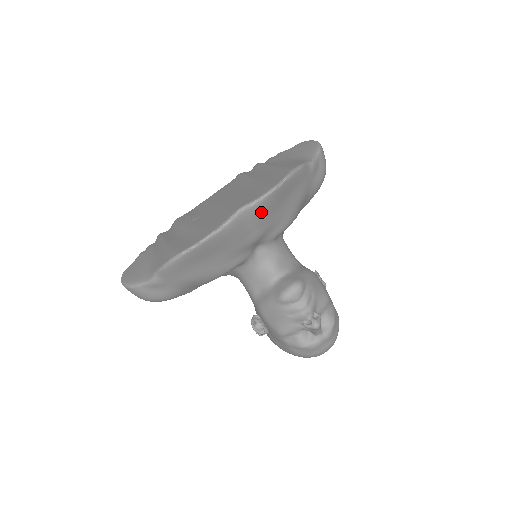
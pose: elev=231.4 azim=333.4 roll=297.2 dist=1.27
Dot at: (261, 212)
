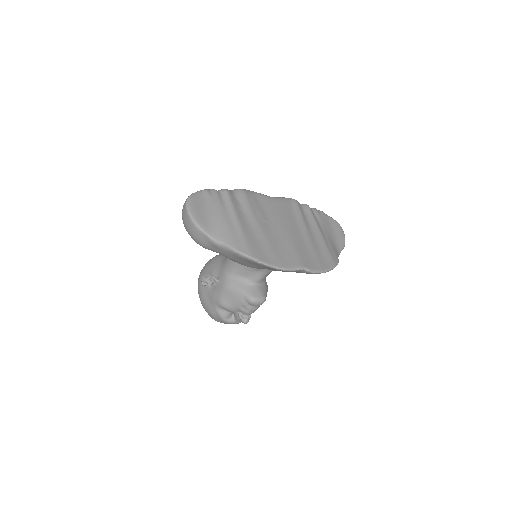
Dot at: occluded
